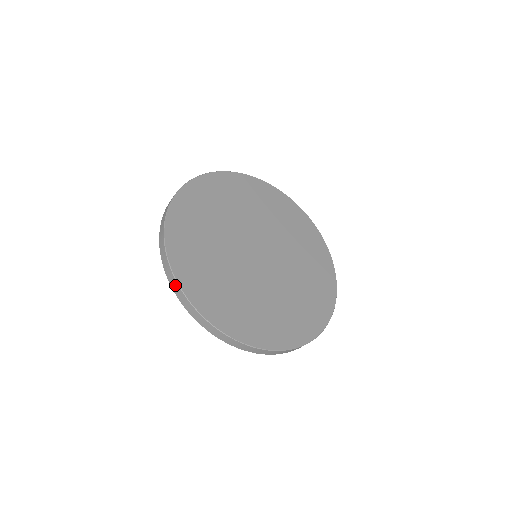
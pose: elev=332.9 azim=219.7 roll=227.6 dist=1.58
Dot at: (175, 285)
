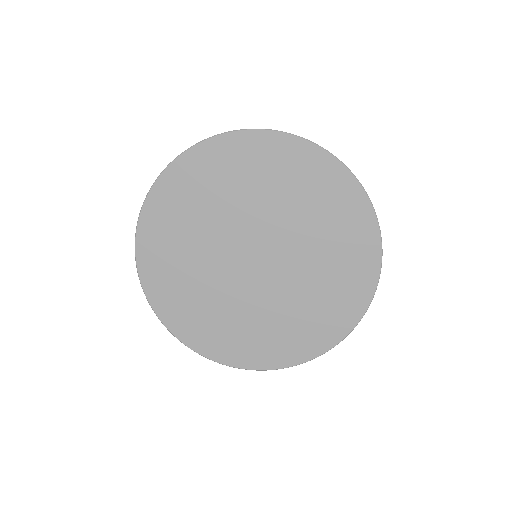
Dot at: (137, 232)
